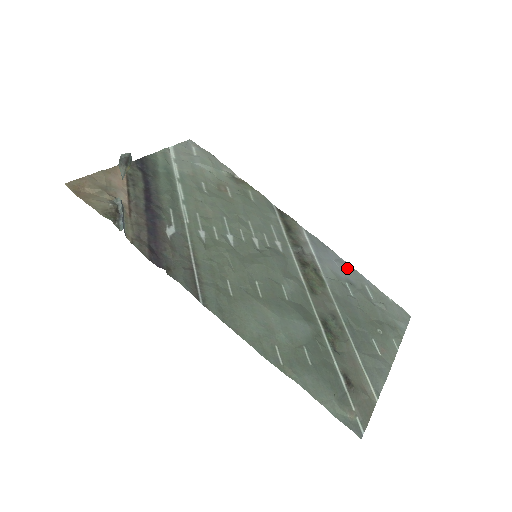
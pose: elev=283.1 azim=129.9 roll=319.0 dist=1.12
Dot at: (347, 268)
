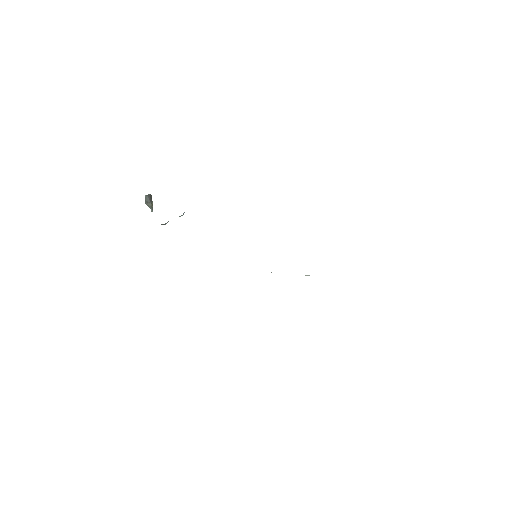
Dot at: occluded
